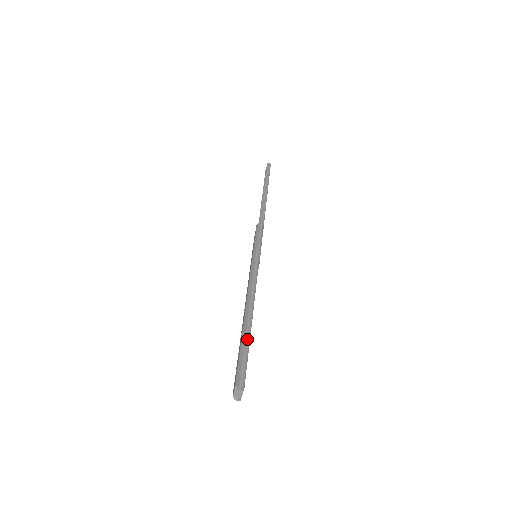
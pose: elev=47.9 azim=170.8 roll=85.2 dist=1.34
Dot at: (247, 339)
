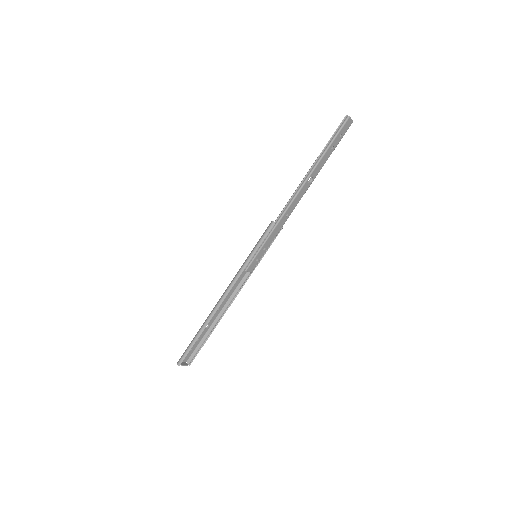
Dot at: (197, 335)
